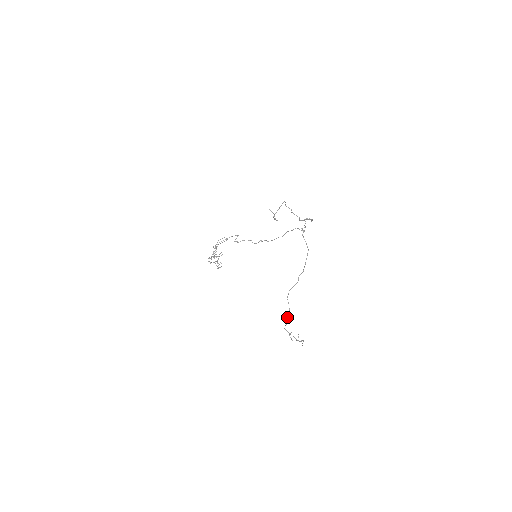
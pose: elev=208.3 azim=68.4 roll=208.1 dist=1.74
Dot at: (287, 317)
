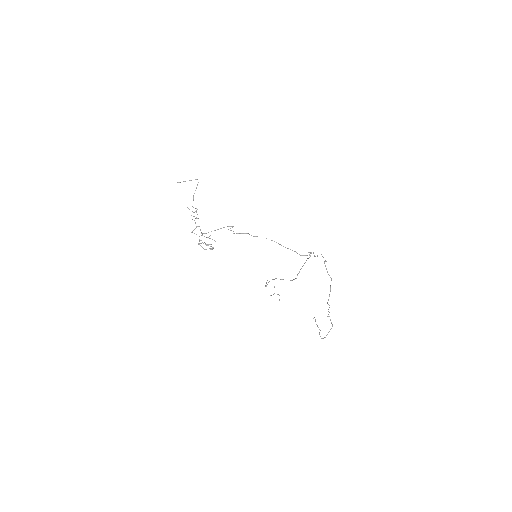
Dot at: occluded
